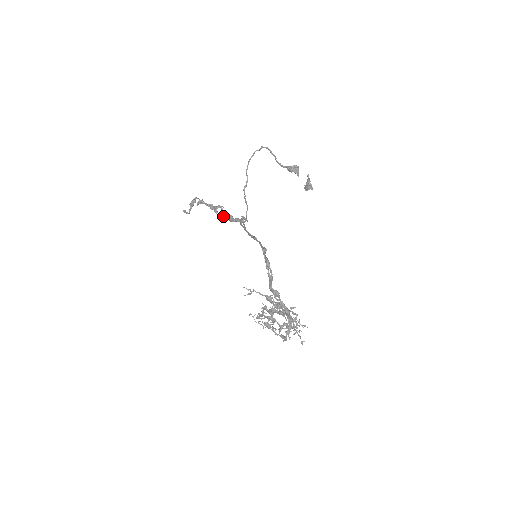
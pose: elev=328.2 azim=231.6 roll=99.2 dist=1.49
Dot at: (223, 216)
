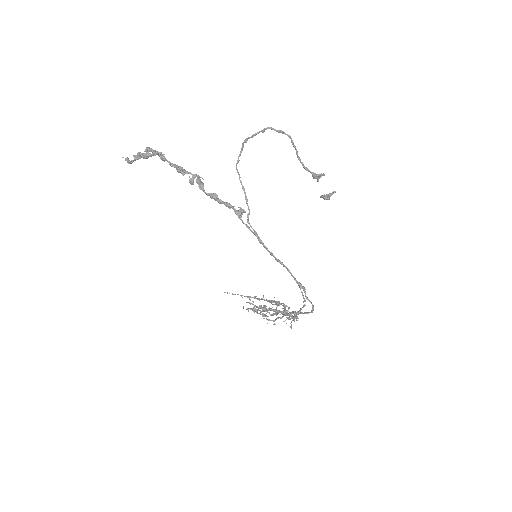
Dot at: (200, 188)
